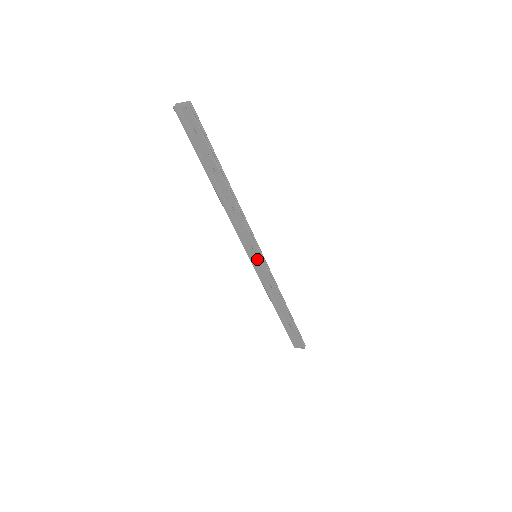
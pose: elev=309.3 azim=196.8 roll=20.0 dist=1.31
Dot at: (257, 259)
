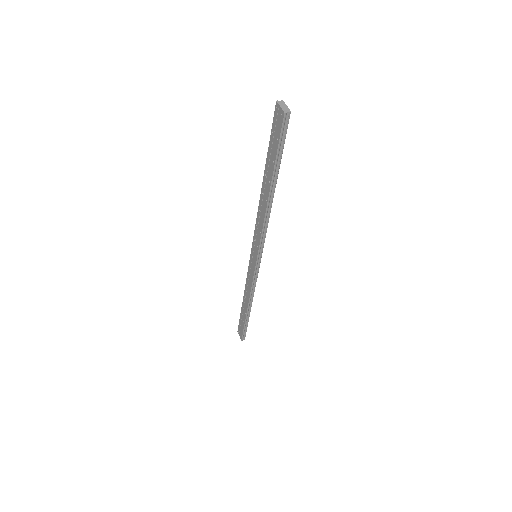
Dot at: (254, 259)
